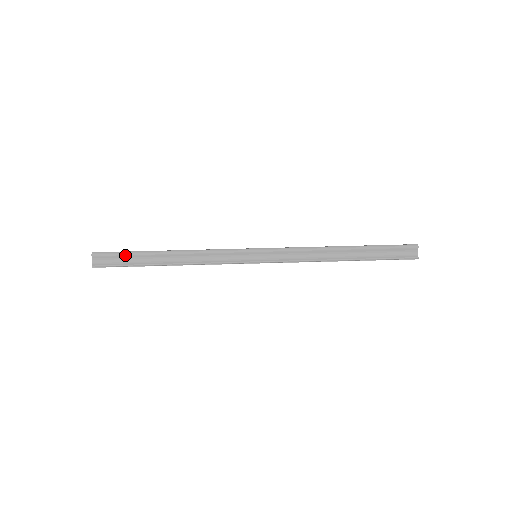
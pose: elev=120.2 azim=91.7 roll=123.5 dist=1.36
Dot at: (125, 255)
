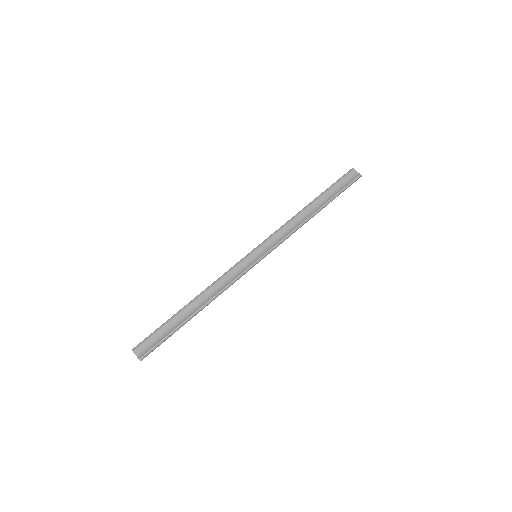
Dot at: (159, 330)
